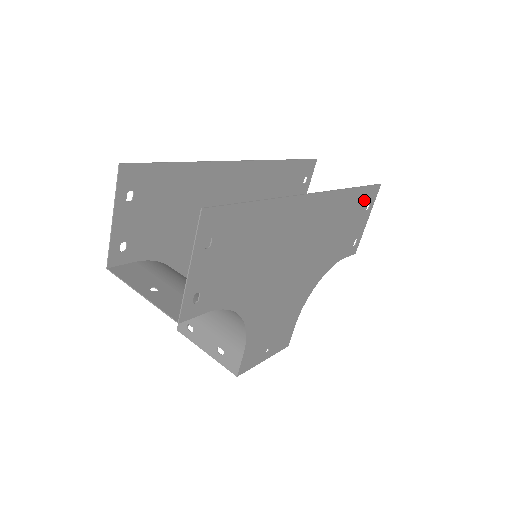
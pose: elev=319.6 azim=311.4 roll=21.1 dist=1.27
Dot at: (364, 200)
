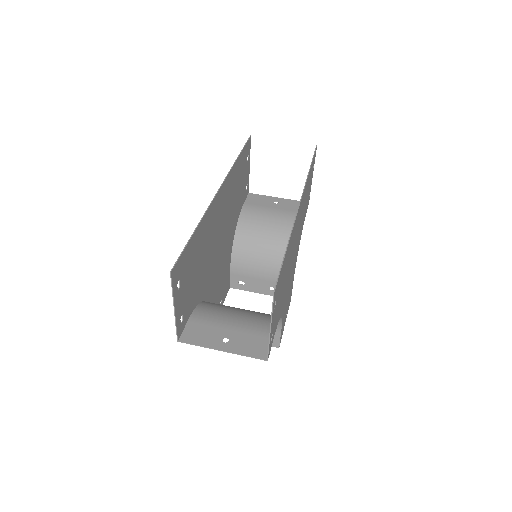
Dot at: (312, 167)
